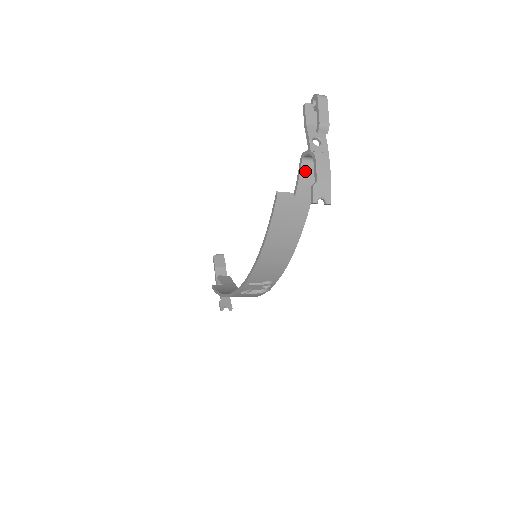
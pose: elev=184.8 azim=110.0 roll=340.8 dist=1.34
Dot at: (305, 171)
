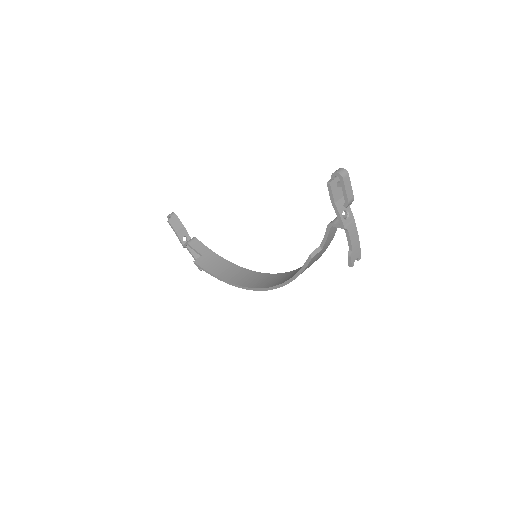
Dot at: (331, 232)
